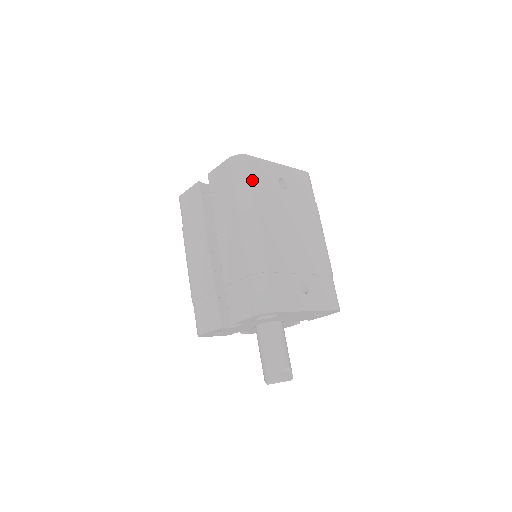
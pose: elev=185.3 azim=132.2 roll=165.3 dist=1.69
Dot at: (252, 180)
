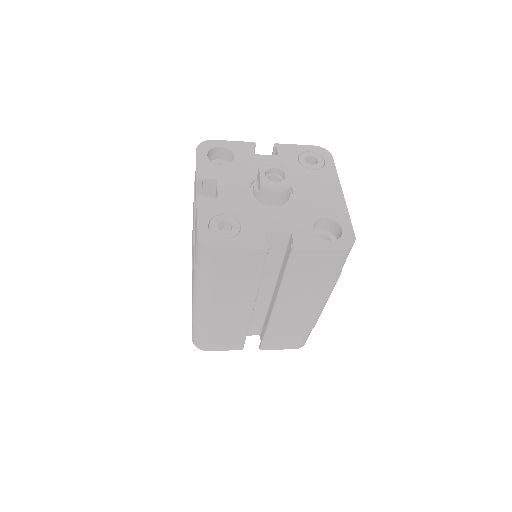
Dot at: occluded
